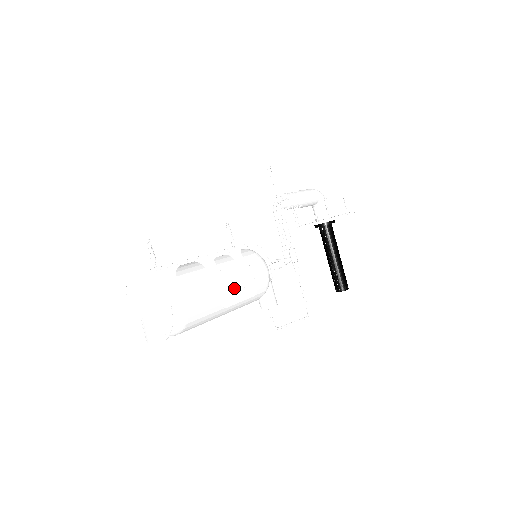
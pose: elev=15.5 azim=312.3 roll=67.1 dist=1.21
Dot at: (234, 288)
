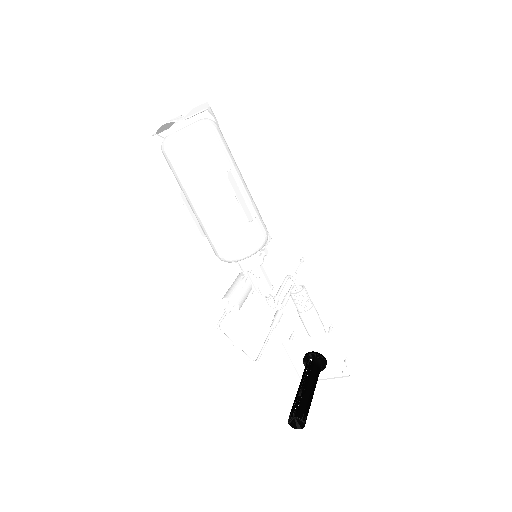
Dot at: (241, 189)
